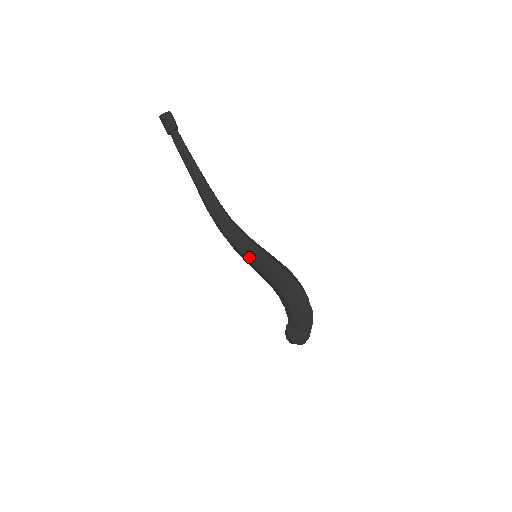
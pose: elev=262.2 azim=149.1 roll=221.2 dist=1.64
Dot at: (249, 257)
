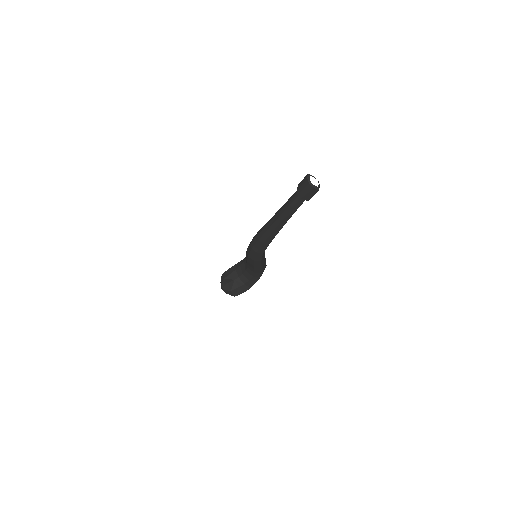
Dot at: (250, 261)
